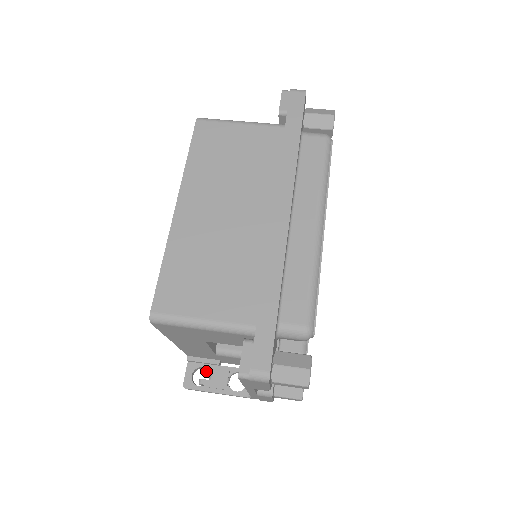
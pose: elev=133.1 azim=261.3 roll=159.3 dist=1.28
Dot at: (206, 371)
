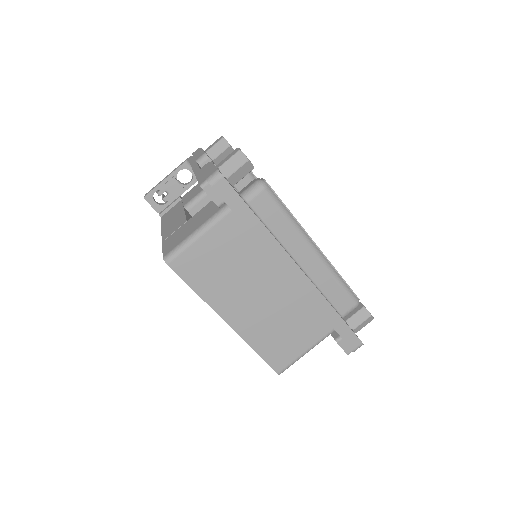
Dot at: occluded
